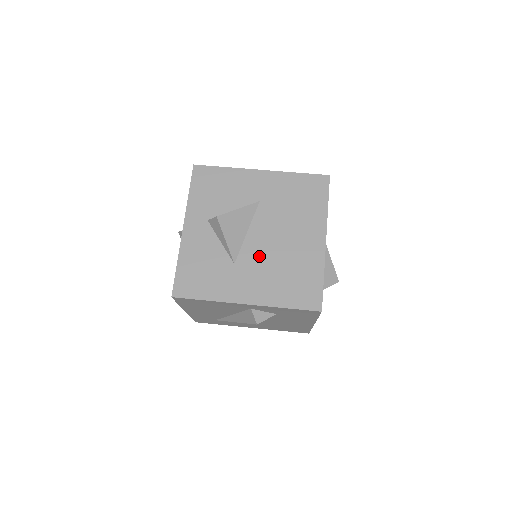
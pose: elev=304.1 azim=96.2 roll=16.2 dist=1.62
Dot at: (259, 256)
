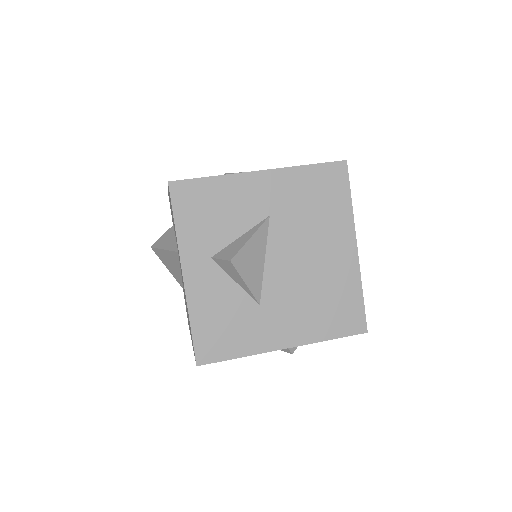
Dot at: (286, 288)
